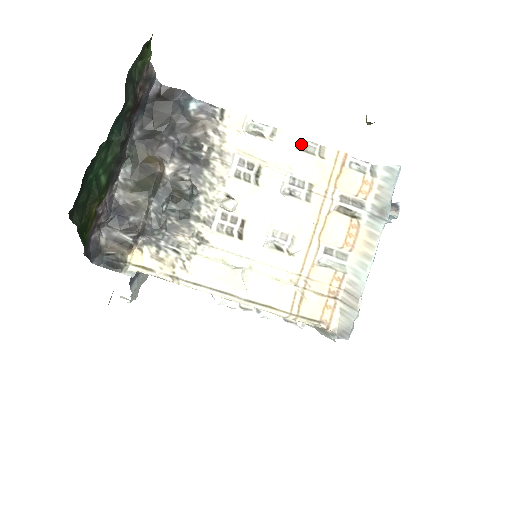
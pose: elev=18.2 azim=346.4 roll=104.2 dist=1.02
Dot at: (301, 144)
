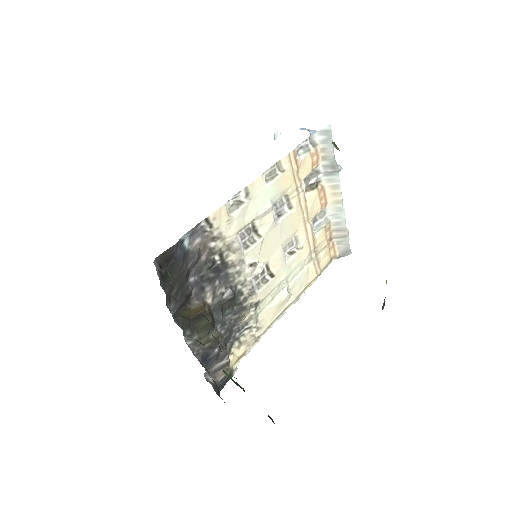
Dot at: (264, 176)
